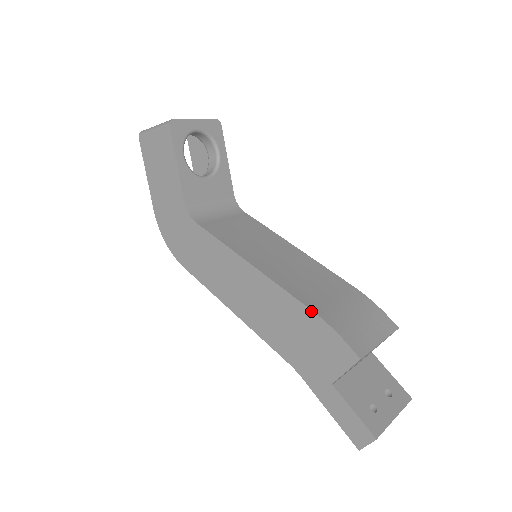
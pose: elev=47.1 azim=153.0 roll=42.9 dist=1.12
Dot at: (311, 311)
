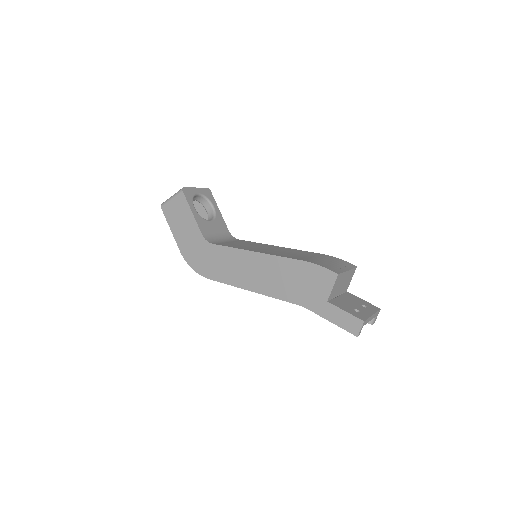
Dot at: (301, 261)
